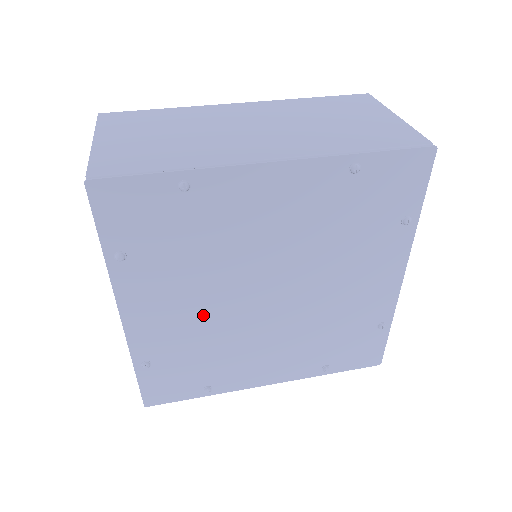
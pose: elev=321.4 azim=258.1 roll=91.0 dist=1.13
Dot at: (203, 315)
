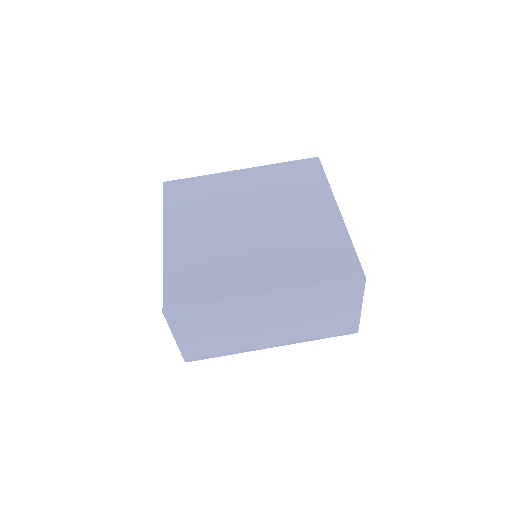
Dot at: occluded
